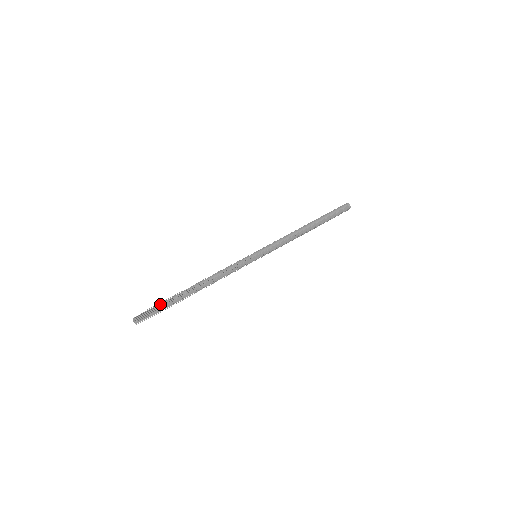
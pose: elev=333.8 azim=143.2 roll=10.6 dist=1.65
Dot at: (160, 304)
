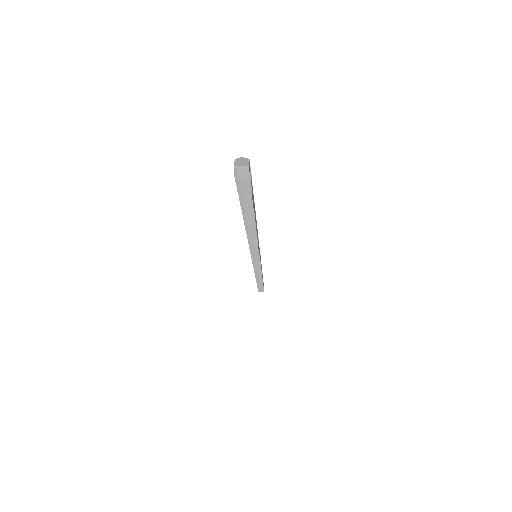
Dot at: occluded
